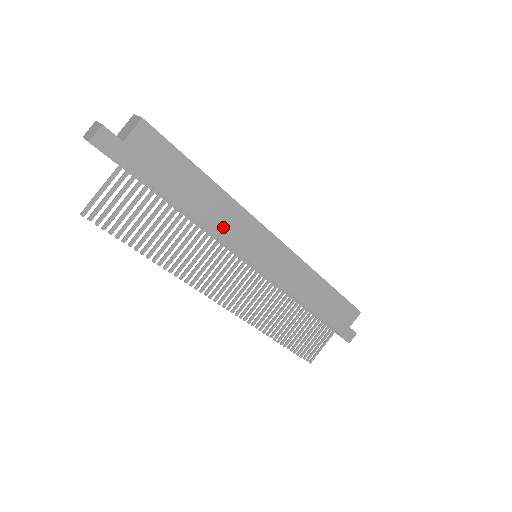
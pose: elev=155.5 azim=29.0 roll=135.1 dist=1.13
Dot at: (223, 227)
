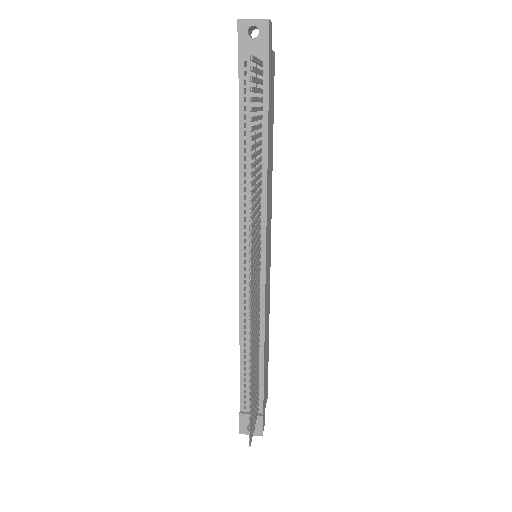
Dot at: (268, 194)
